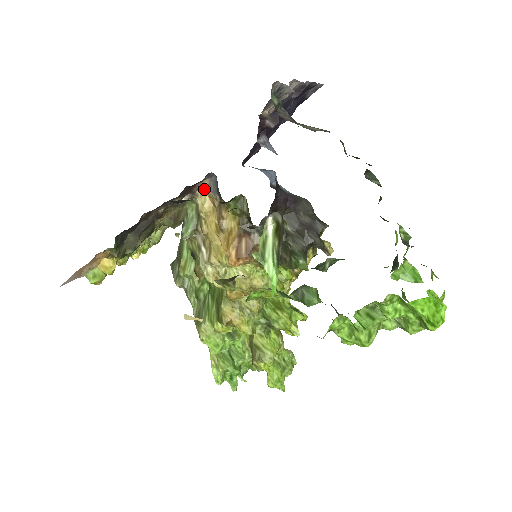
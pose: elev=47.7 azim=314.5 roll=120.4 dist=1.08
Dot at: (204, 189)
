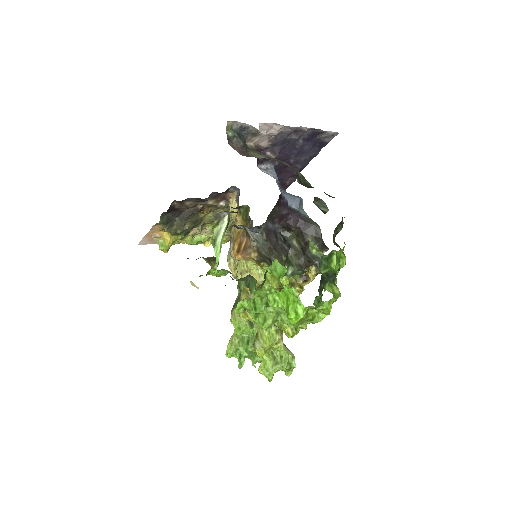
Dot at: (235, 199)
